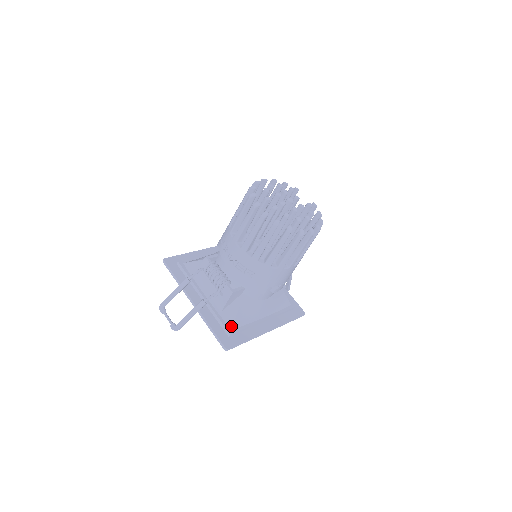
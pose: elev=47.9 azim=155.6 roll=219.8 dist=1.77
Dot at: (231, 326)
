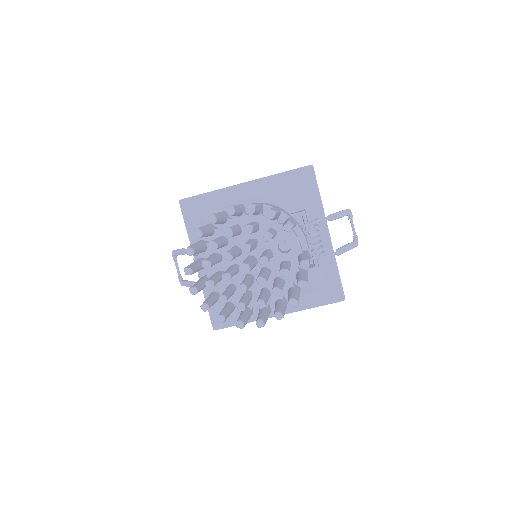
Dot at: occluded
